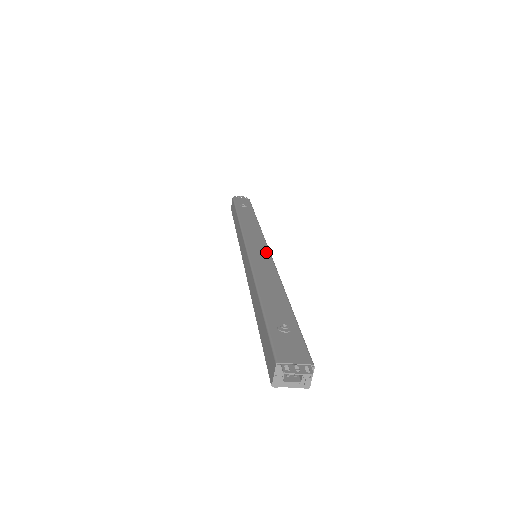
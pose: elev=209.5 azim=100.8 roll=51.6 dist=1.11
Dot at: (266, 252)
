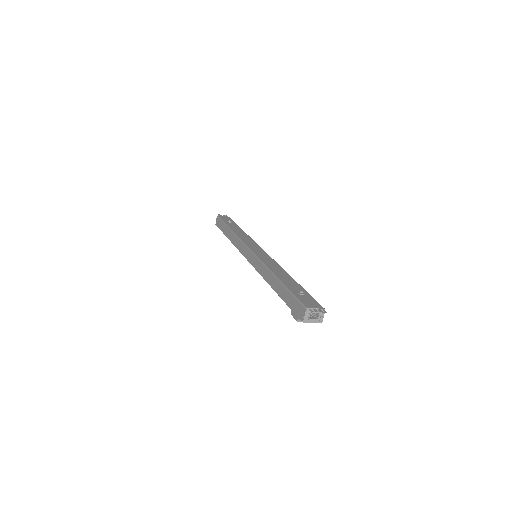
Dot at: (265, 253)
